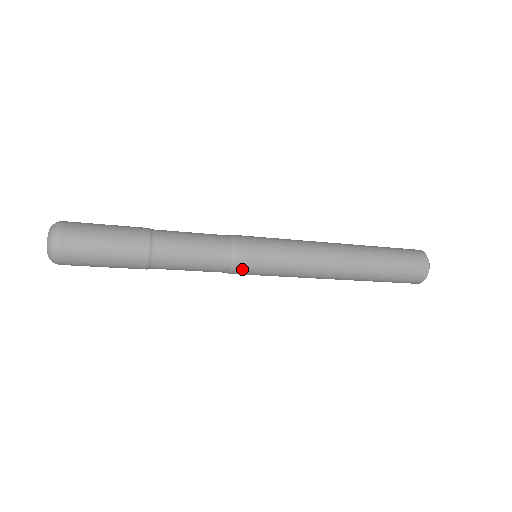
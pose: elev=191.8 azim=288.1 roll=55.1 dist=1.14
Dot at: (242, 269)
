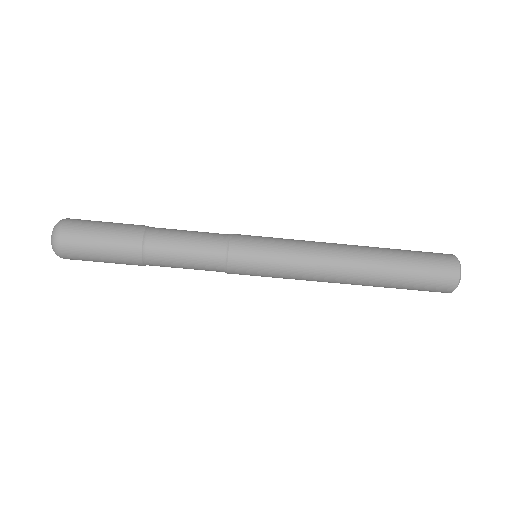
Dot at: (239, 248)
